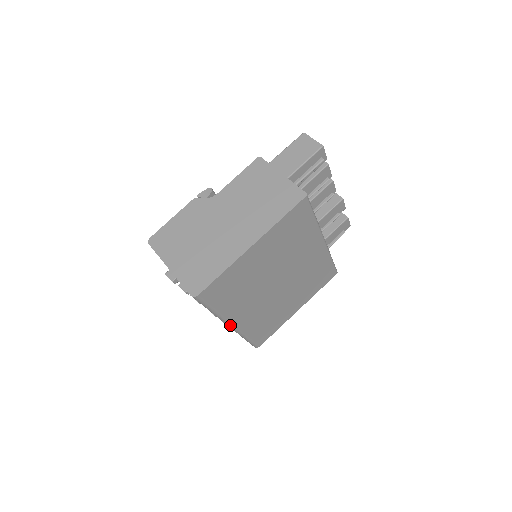
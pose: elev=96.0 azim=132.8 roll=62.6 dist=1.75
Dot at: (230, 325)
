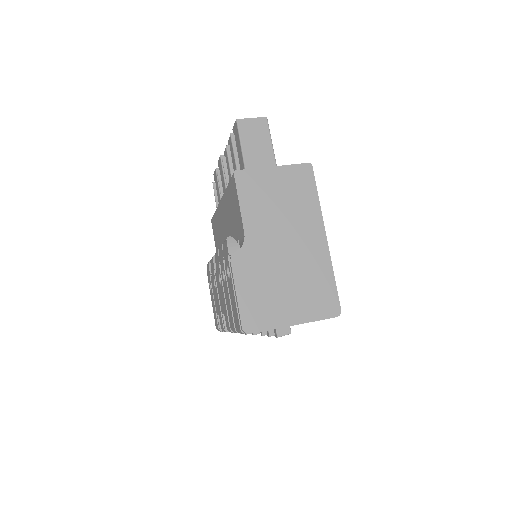
Dot at: occluded
